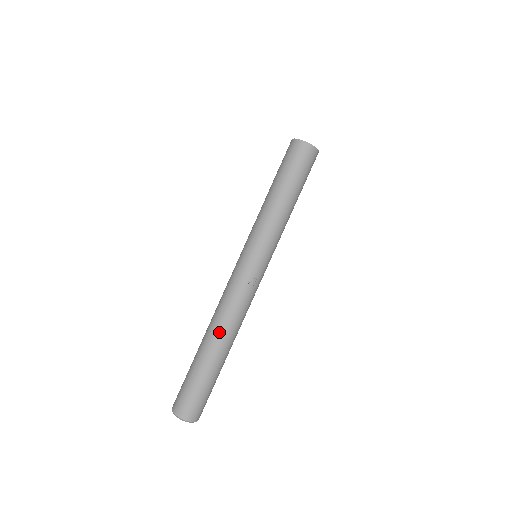
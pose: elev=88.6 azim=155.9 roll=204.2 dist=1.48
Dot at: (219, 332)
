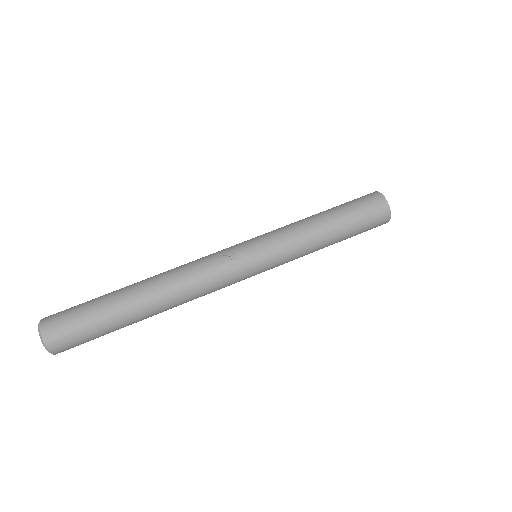
Dot at: (156, 277)
